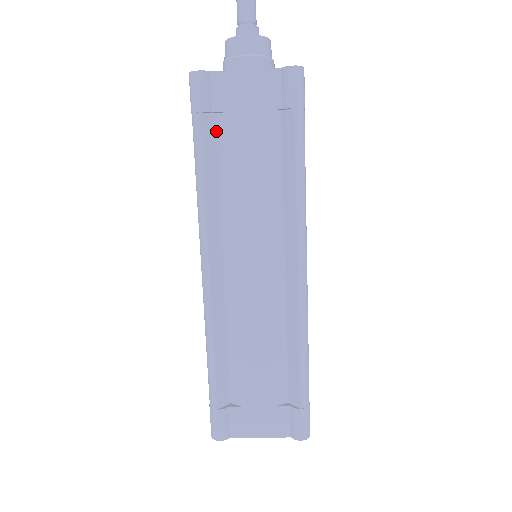
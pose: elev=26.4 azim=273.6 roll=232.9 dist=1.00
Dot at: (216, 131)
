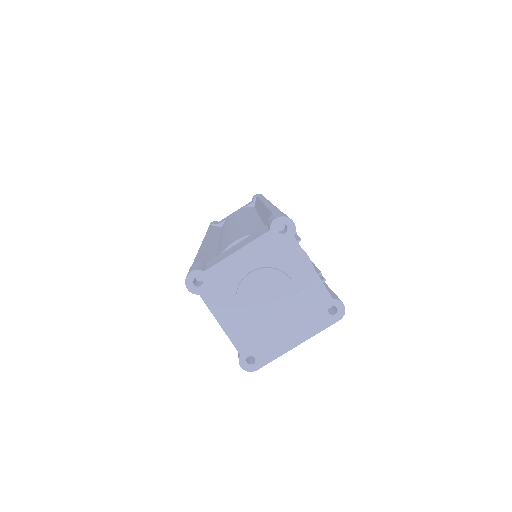
Dot at: occluded
